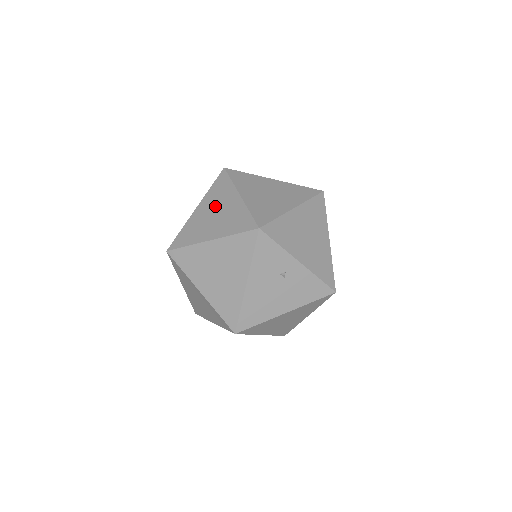
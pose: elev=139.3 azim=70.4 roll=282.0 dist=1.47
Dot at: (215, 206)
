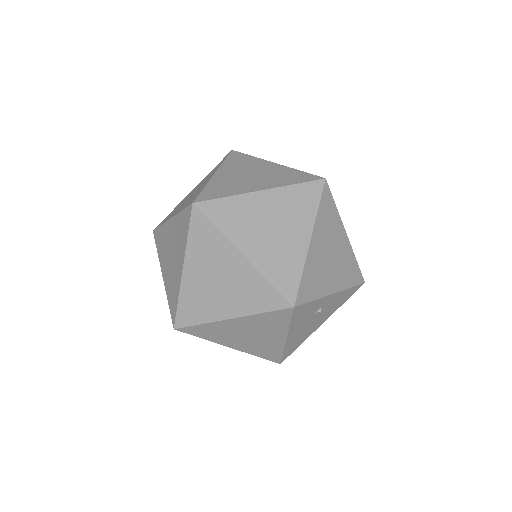
Dot at: (212, 269)
